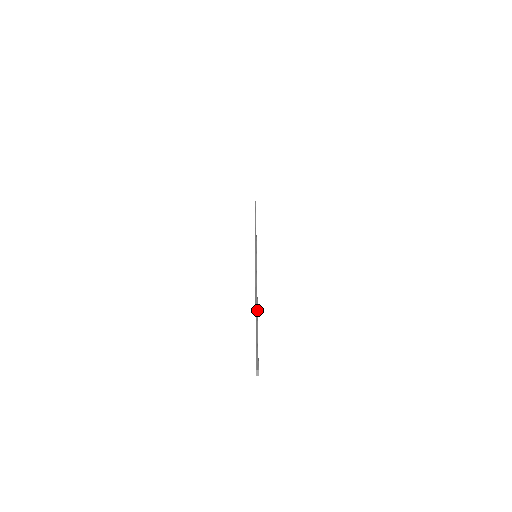
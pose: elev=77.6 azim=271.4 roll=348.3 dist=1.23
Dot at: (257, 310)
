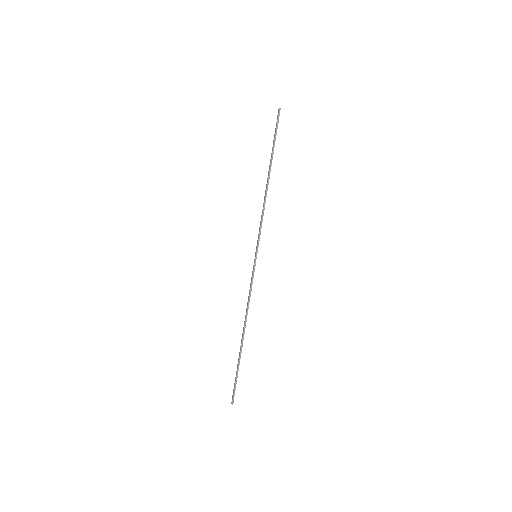
Dot at: (242, 345)
